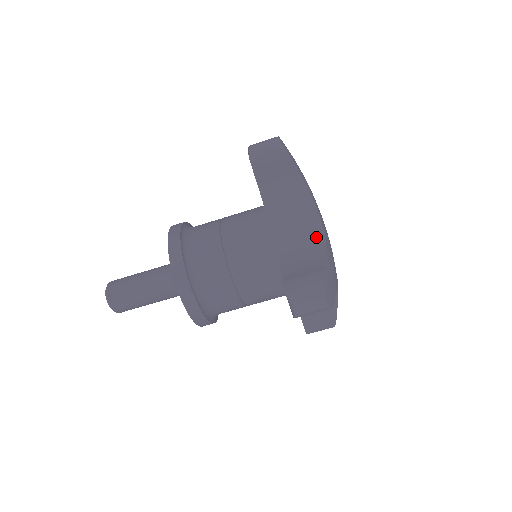
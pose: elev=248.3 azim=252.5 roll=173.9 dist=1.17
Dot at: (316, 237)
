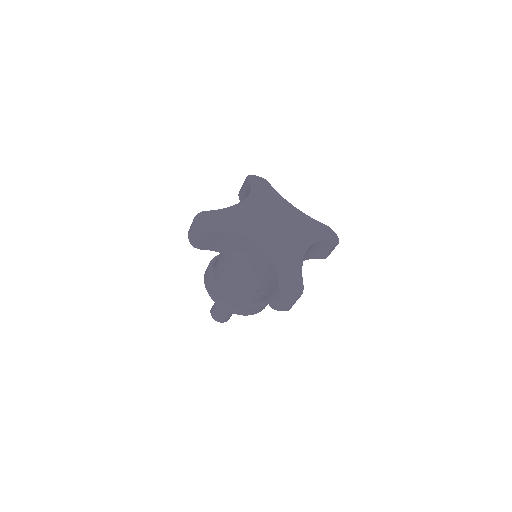
Dot at: (264, 257)
